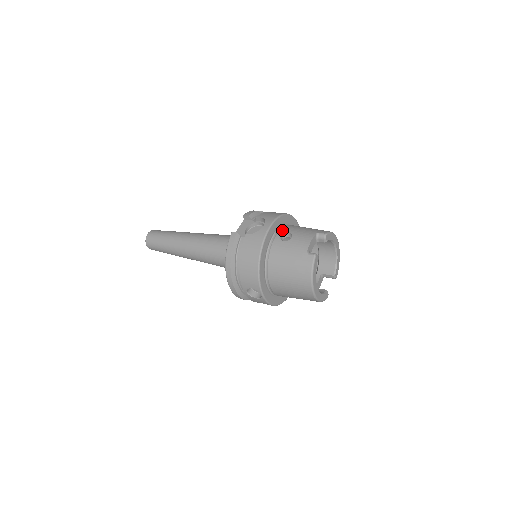
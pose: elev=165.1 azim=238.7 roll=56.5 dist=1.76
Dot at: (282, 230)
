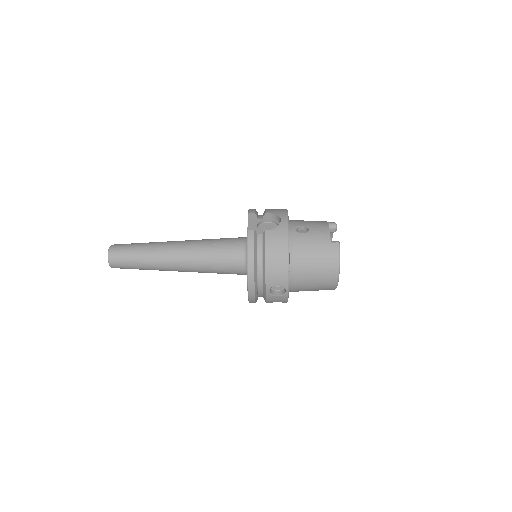
Dot at: (294, 224)
